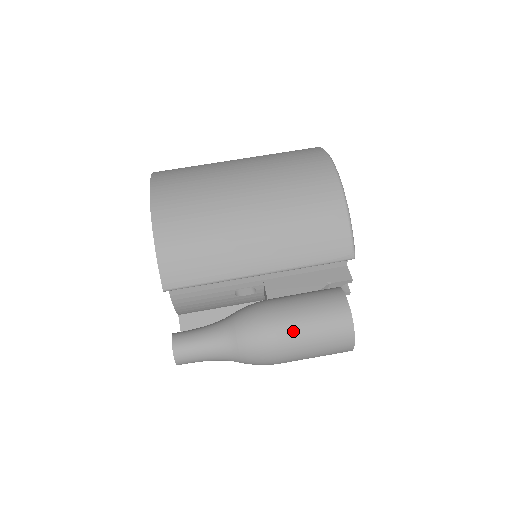
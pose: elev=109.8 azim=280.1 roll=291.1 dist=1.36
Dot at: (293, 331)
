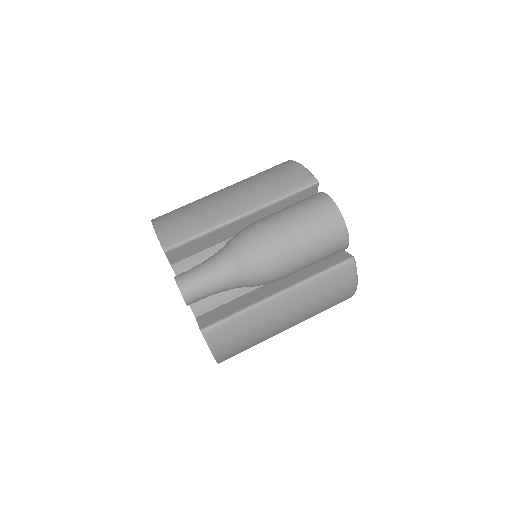
Dot at: (276, 217)
